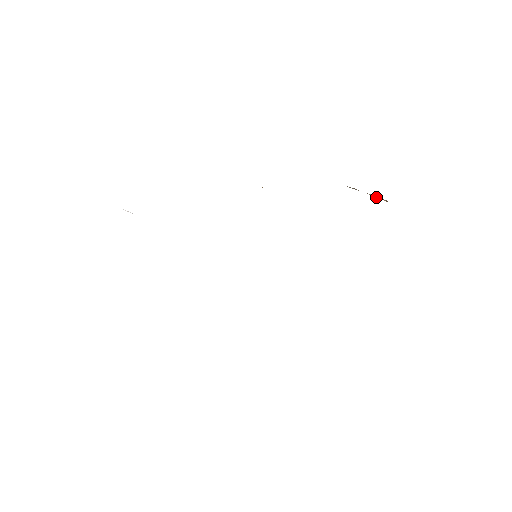
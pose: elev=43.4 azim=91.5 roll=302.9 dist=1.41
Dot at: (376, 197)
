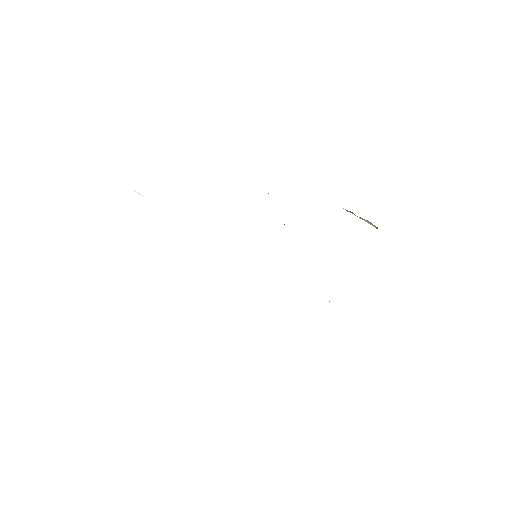
Dot at: (368, 223)
